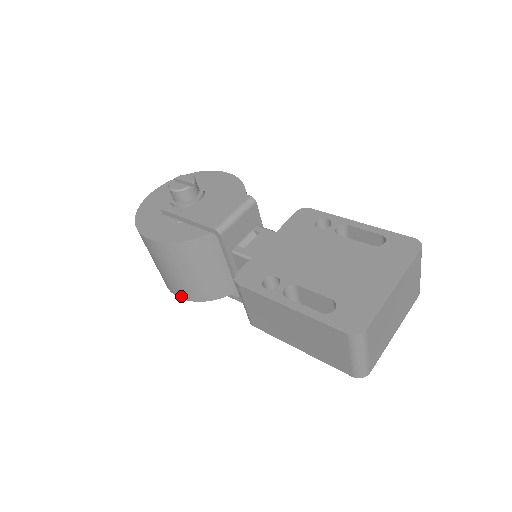
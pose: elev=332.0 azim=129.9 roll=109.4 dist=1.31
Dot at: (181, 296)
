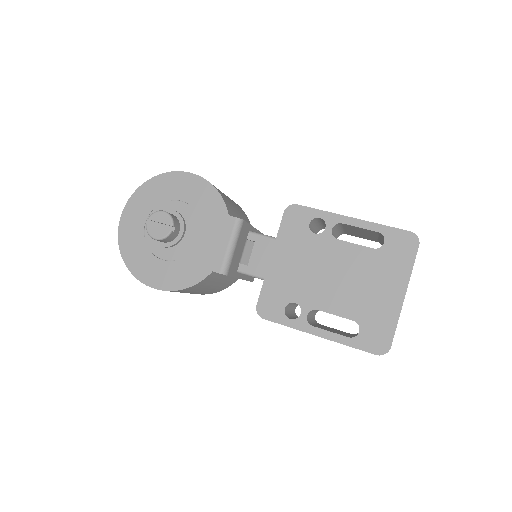
Dot at: occluded
